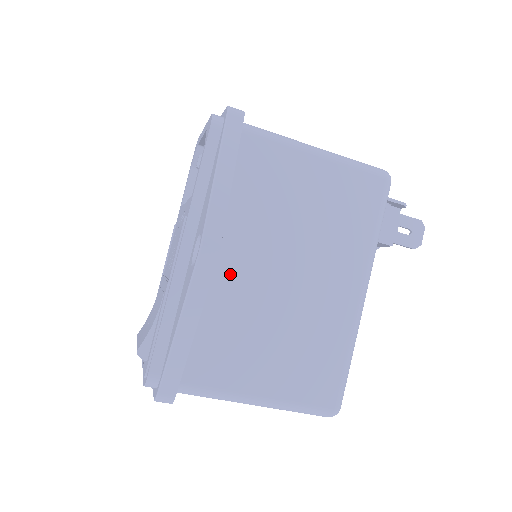
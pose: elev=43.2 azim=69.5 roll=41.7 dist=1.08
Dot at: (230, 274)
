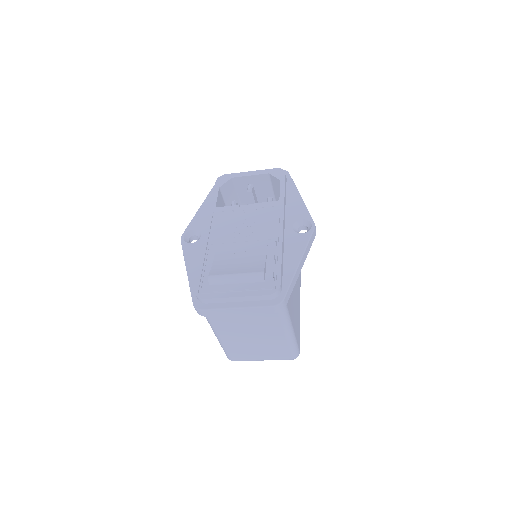
Dot at: occluded
